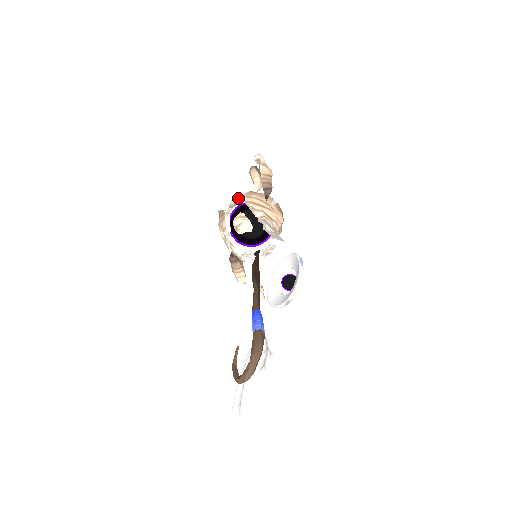
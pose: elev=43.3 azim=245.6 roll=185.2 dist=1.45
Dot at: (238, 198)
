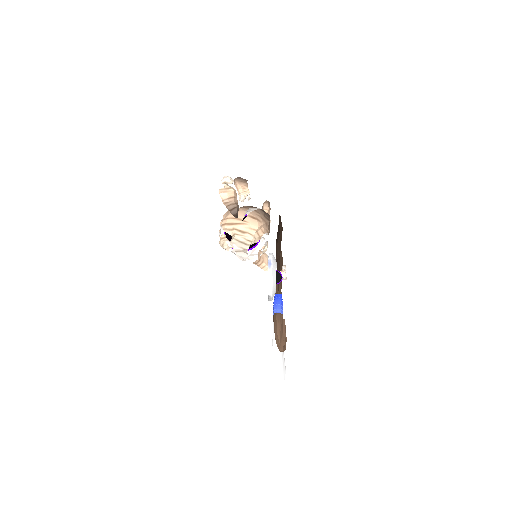
Dot at: occluded
